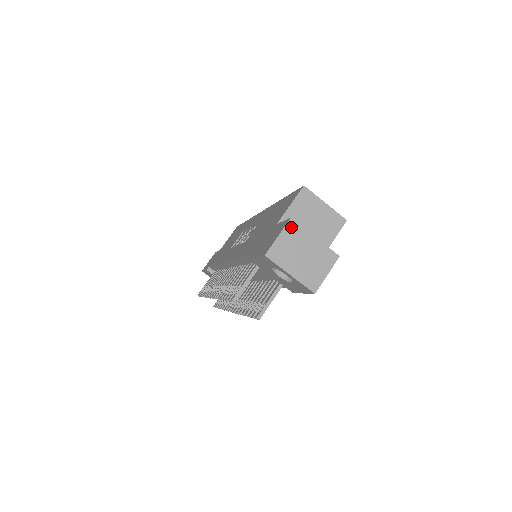
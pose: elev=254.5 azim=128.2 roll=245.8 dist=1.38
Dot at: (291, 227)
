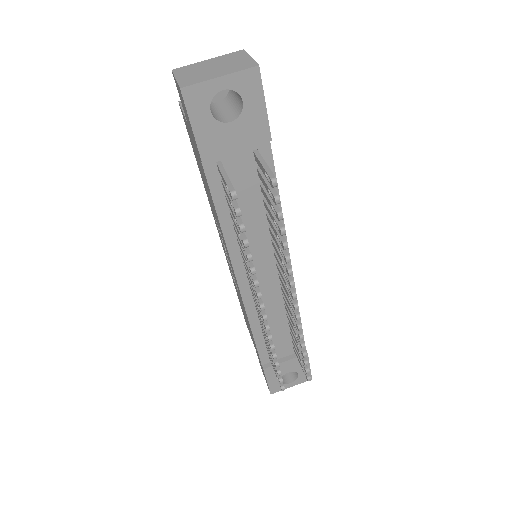
Dot at: (179, 71)
